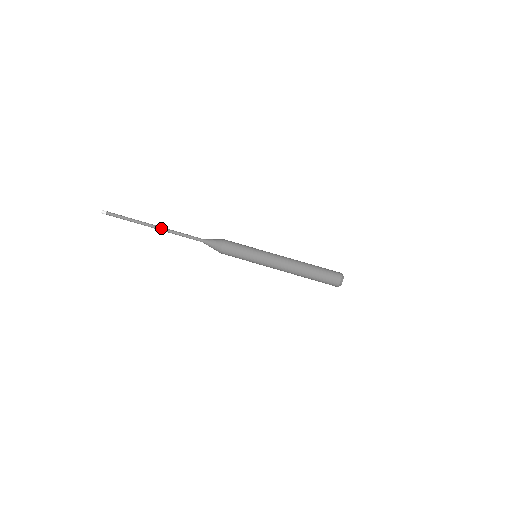
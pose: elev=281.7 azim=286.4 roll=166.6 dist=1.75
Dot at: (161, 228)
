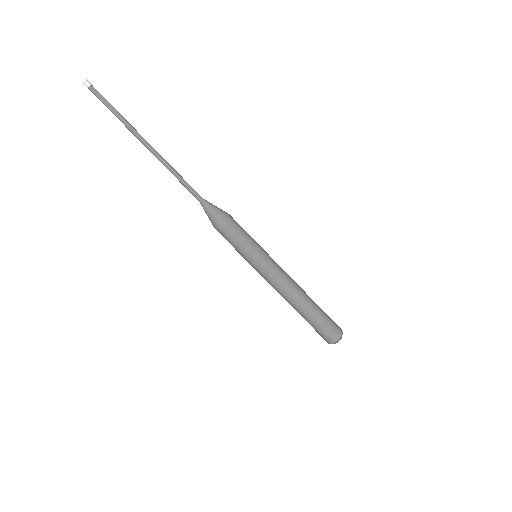
Dot at: (156, 151)
